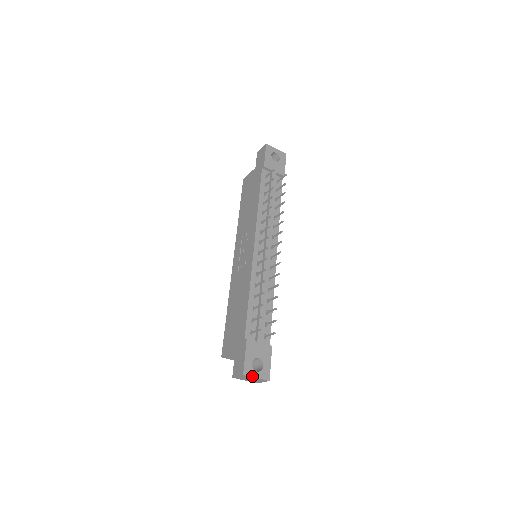
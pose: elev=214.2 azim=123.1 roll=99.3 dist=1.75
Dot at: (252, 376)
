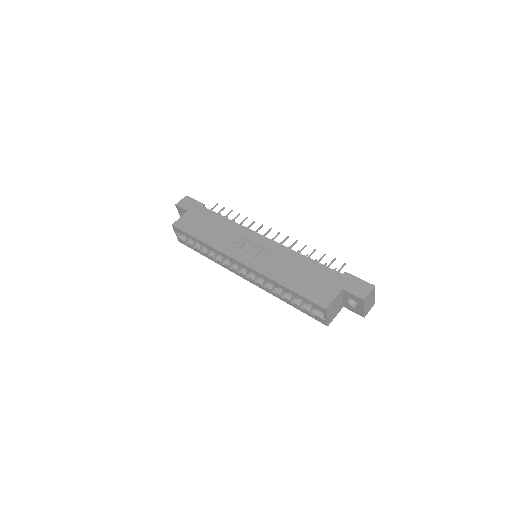
Dot at: (374, 292)
